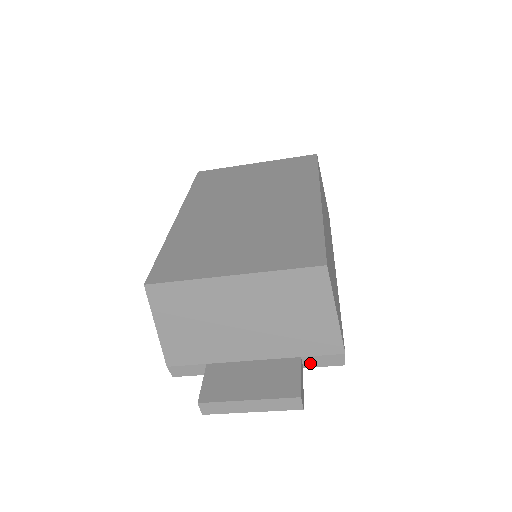
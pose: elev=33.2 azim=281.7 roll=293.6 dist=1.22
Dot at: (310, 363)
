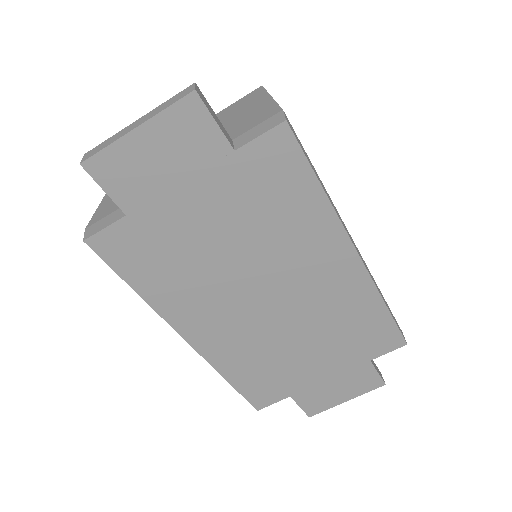
Dot at: (243, 141)
